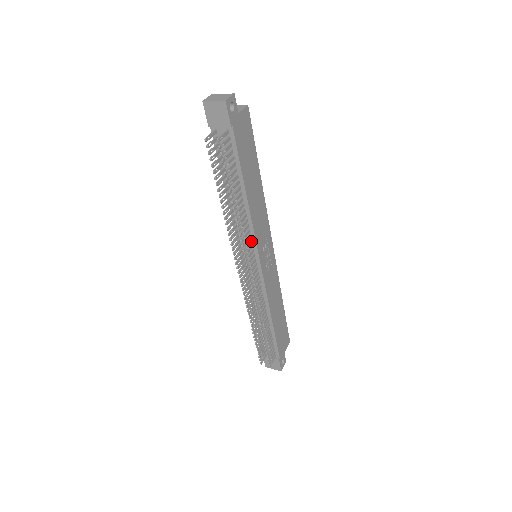
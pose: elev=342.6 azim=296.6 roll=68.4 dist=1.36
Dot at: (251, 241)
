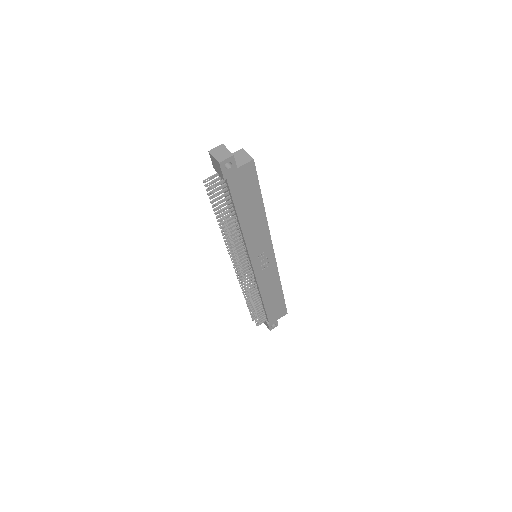
Dot at: (245, 250)
